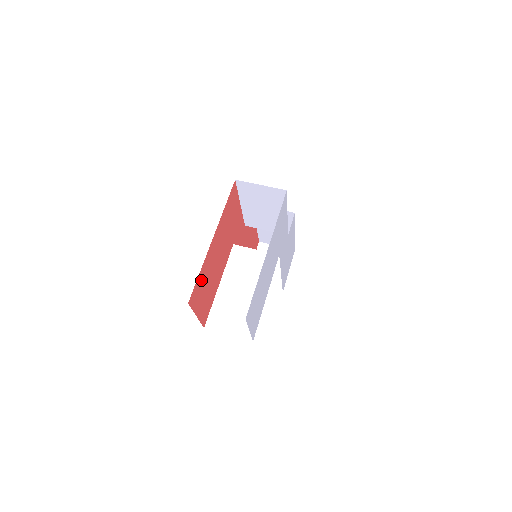
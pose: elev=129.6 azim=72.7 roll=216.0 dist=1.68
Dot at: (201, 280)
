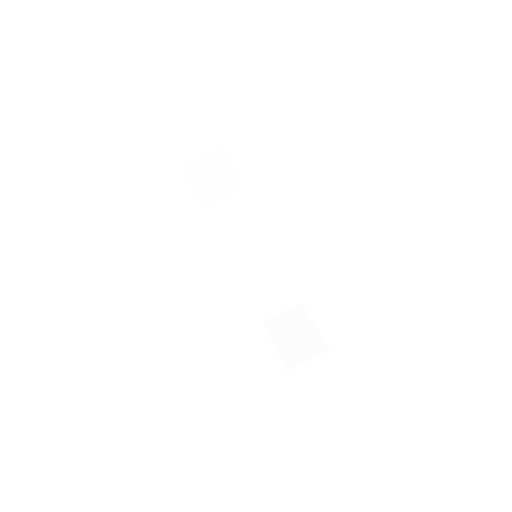
Dot at: occluded
